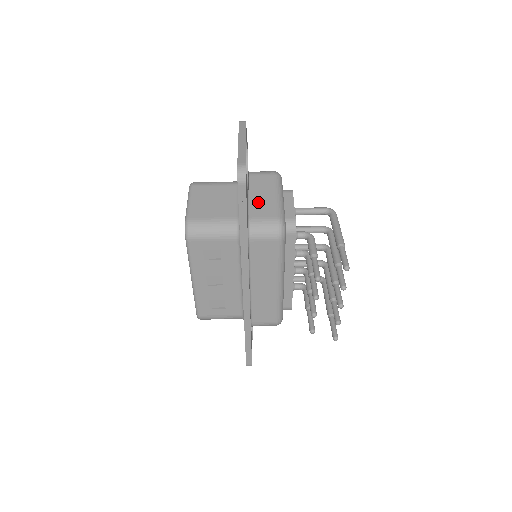
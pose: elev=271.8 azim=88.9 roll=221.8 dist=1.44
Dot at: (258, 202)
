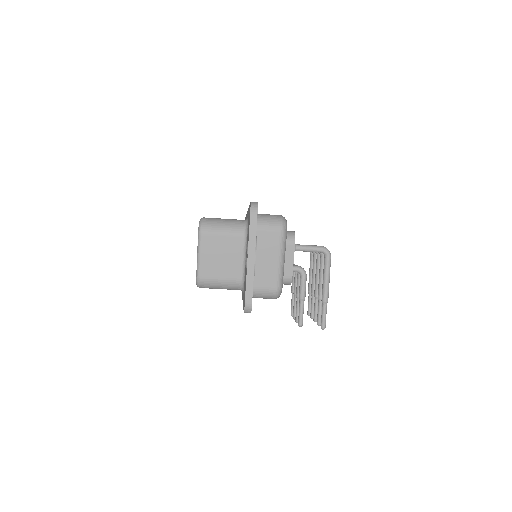
Dot at: (261, 269)
